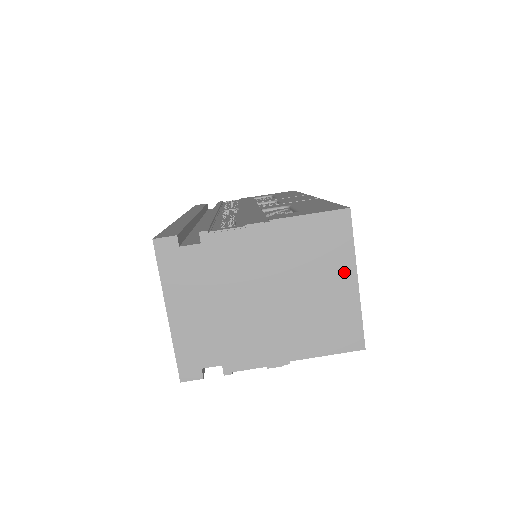
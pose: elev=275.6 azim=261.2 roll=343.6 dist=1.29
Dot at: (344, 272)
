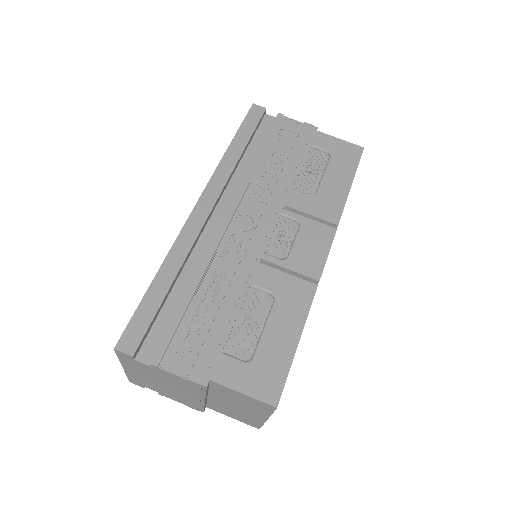
Dot at: (259, 414)
